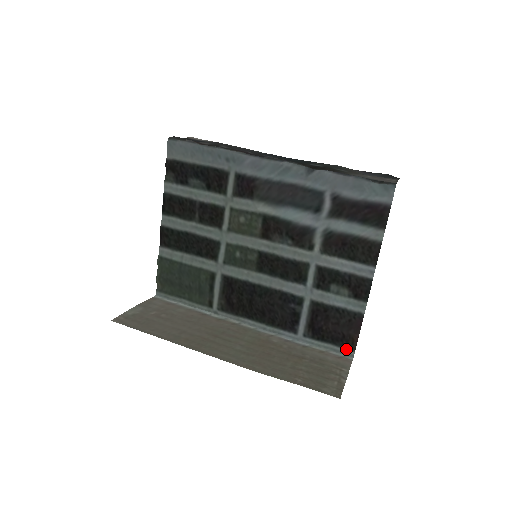
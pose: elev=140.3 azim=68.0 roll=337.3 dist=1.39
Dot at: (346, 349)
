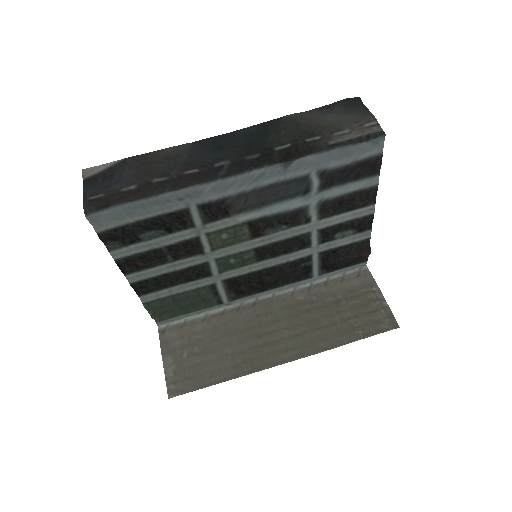
Dot at: (359, 264)
